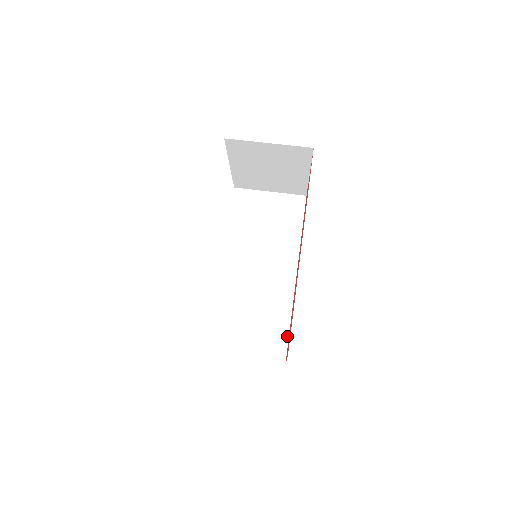
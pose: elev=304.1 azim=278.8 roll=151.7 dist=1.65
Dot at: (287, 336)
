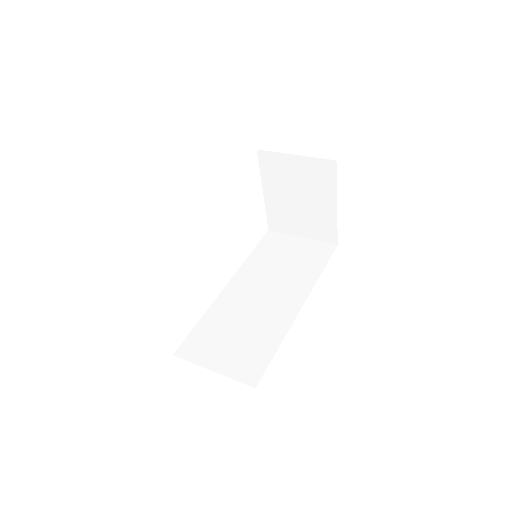
Dot at: (269, 360)
